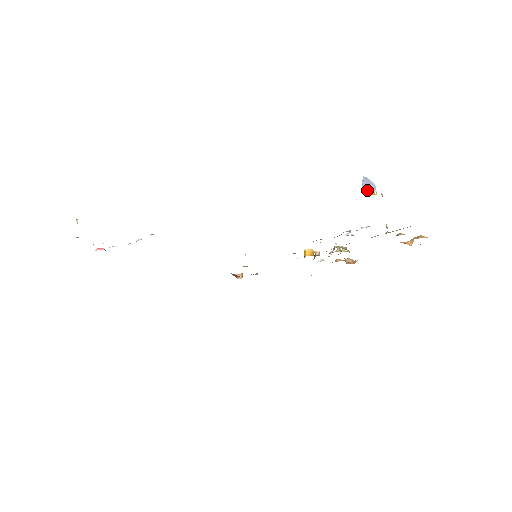
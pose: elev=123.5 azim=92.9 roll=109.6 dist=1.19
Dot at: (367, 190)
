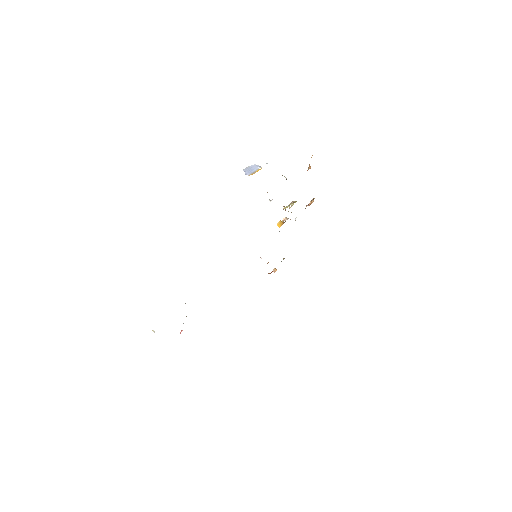
Dot at: (252, 173)
